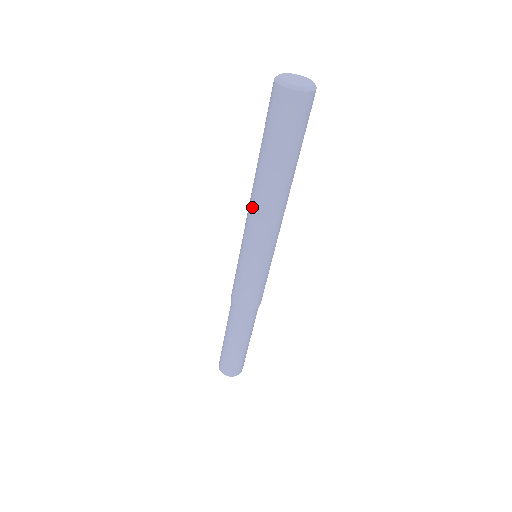
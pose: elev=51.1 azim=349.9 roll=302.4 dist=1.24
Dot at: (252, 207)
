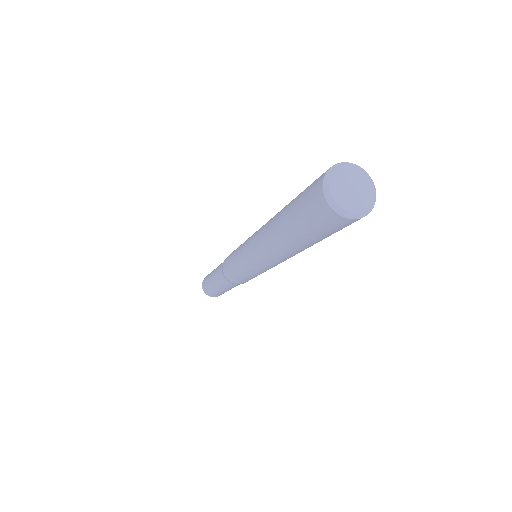
Dot at: (278, 260)
